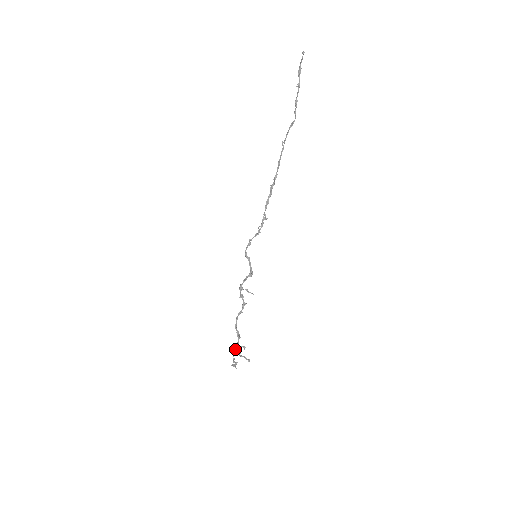
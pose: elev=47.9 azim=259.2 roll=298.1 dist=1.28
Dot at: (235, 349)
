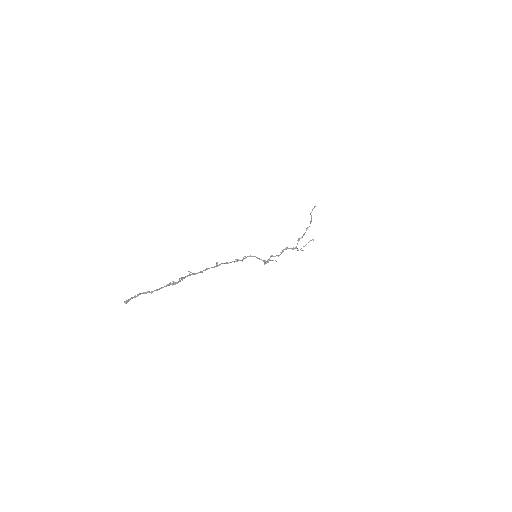
Dot at: occluded
